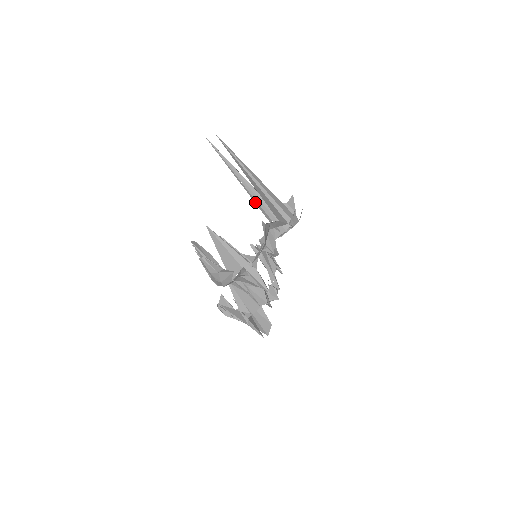
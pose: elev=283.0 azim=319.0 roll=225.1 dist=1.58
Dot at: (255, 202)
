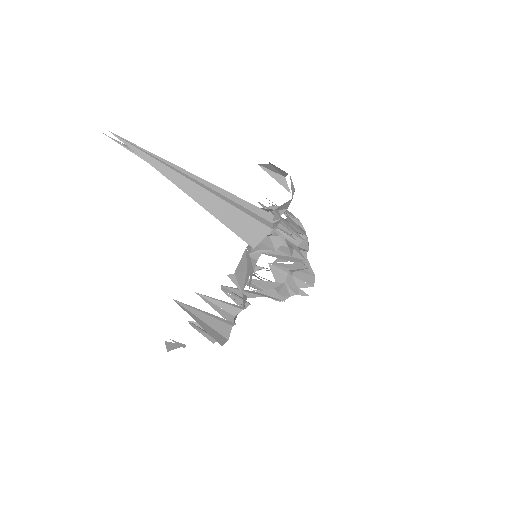
Dot at: occluded
